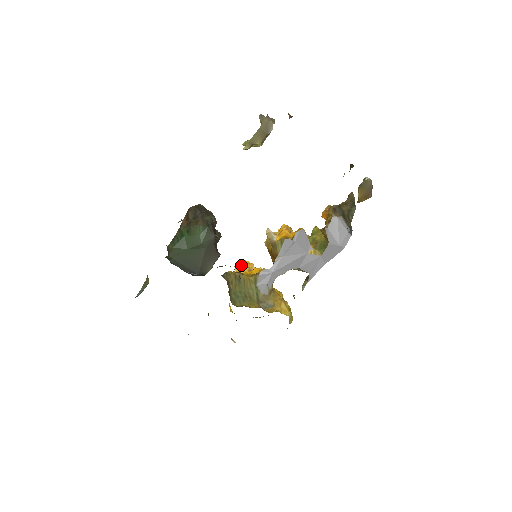
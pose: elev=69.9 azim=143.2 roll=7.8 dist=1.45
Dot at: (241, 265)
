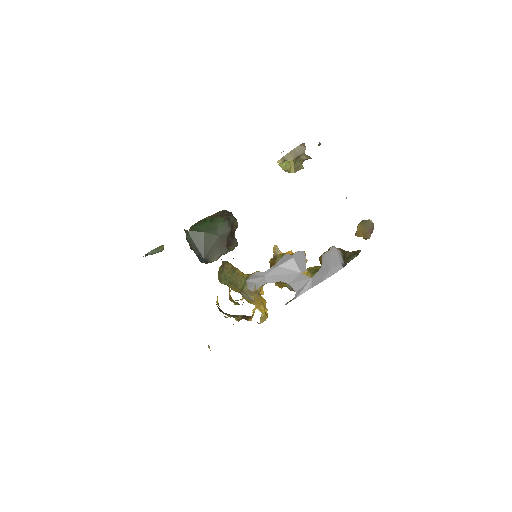
Dot at: occluded
